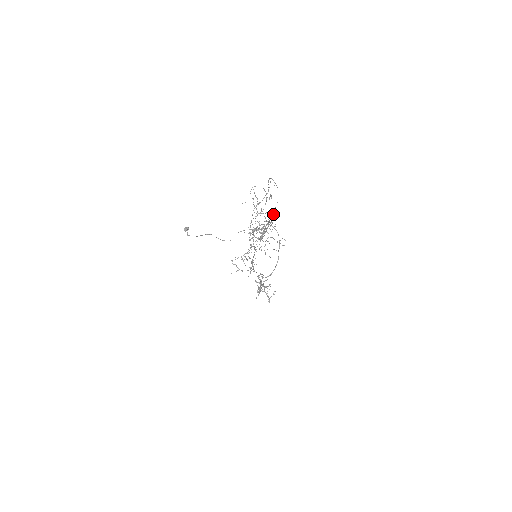
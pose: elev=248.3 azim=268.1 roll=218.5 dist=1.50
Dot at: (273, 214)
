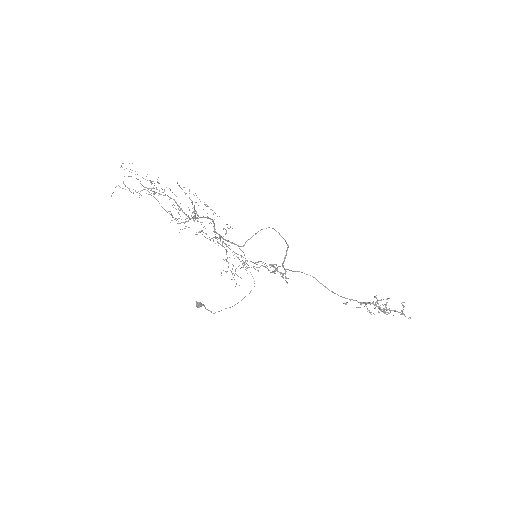
Dot at: (151, 182)
